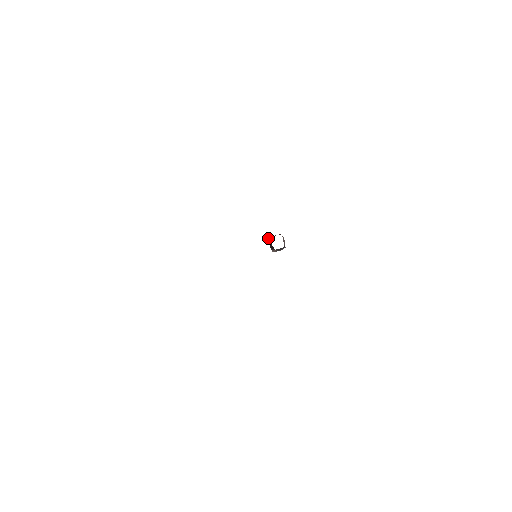
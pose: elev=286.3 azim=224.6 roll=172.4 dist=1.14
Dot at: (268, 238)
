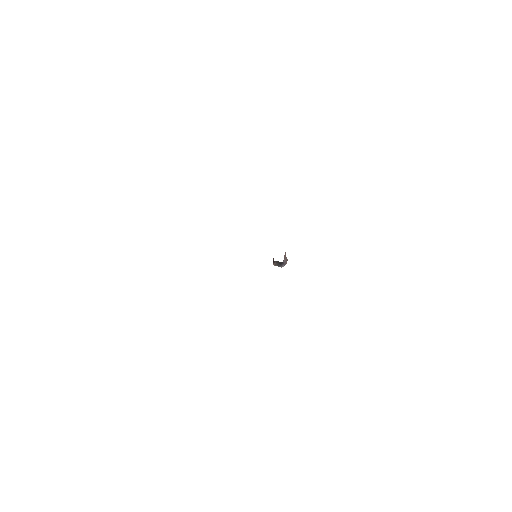
Dot at: occluded
